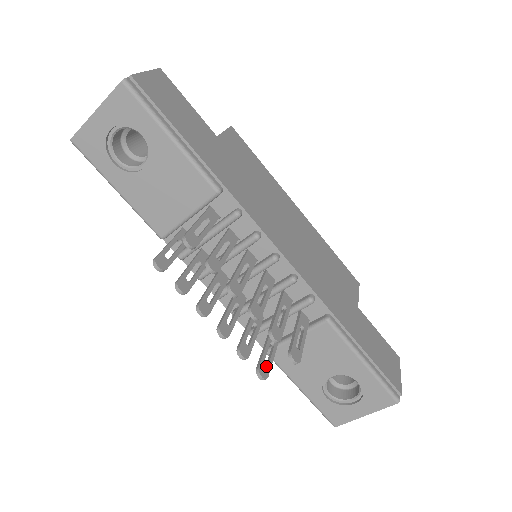
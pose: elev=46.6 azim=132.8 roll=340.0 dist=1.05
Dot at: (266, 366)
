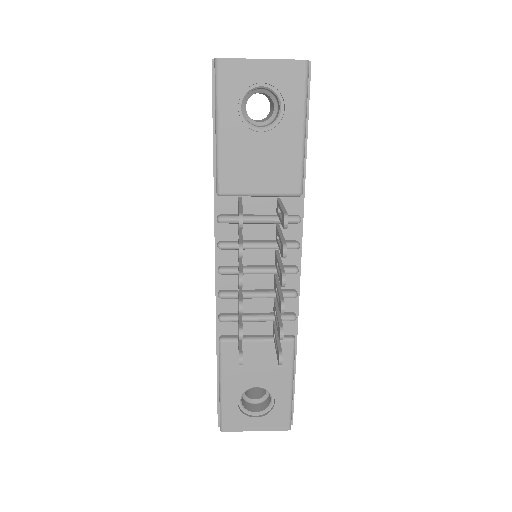
Dot at: occluded
